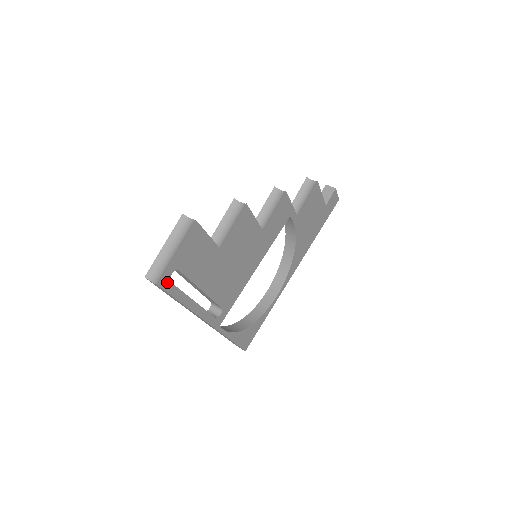
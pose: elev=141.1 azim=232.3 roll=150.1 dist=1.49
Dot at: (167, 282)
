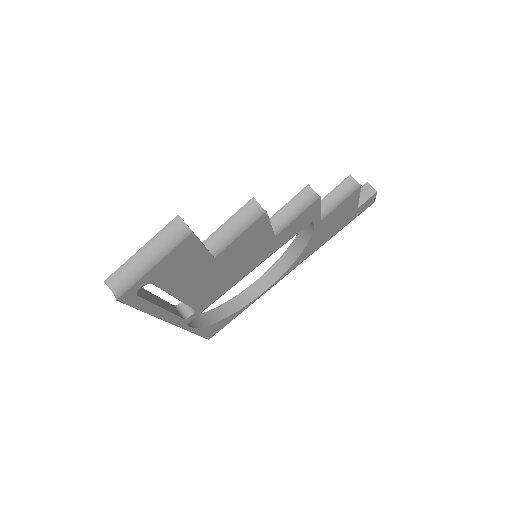
Dot at: (132, 296)
